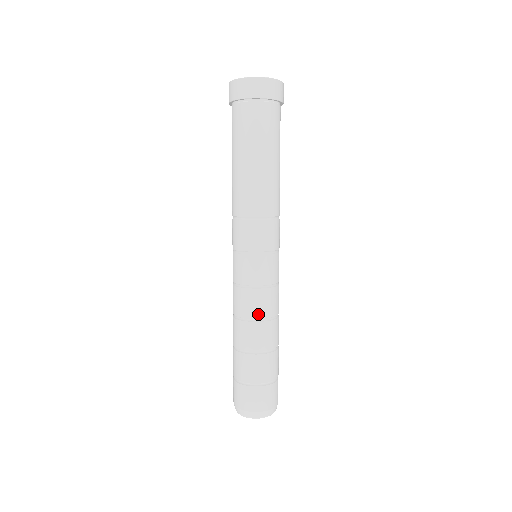
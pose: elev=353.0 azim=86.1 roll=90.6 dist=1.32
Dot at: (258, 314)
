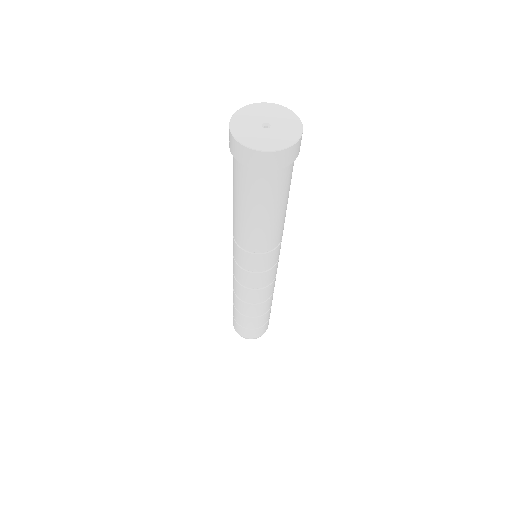
Dot at: (256, 301)
